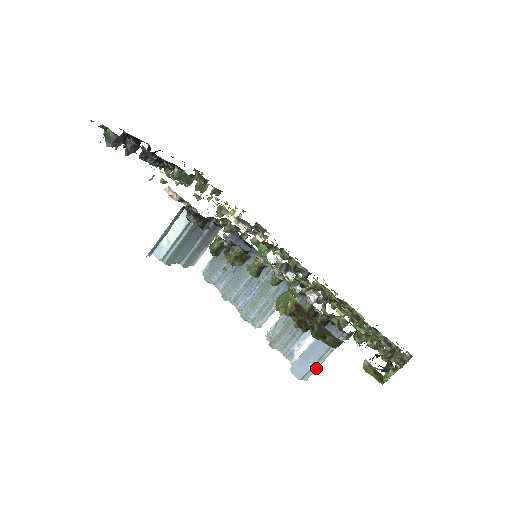
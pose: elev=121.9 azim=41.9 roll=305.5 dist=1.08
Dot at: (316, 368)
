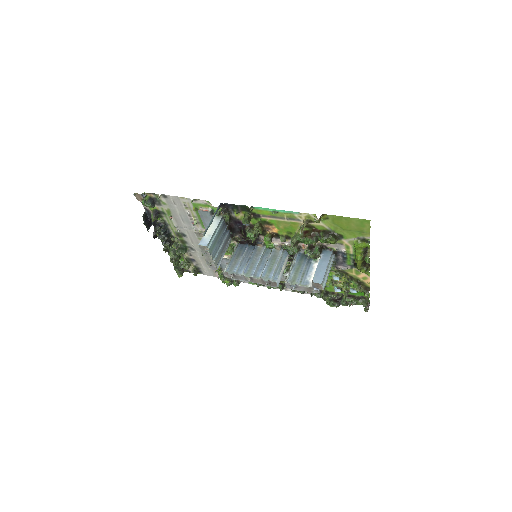
Dot at: (327, 278)
